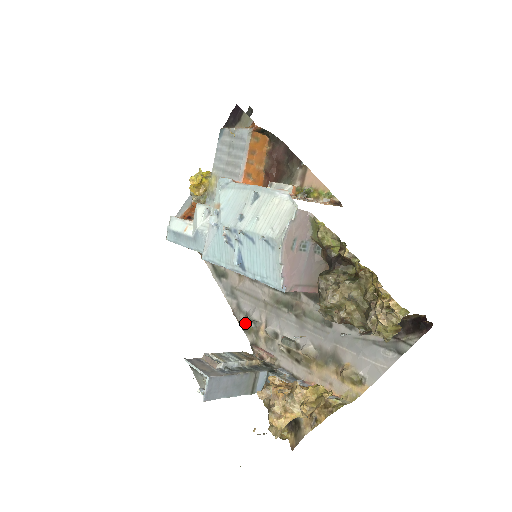
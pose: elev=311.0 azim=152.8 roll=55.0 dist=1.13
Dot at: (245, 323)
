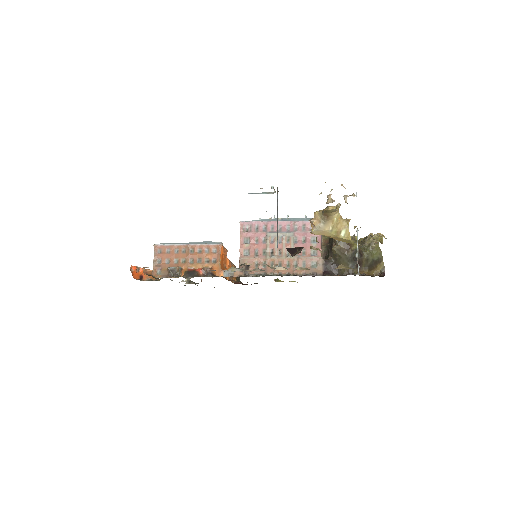
Dot at: occluded
